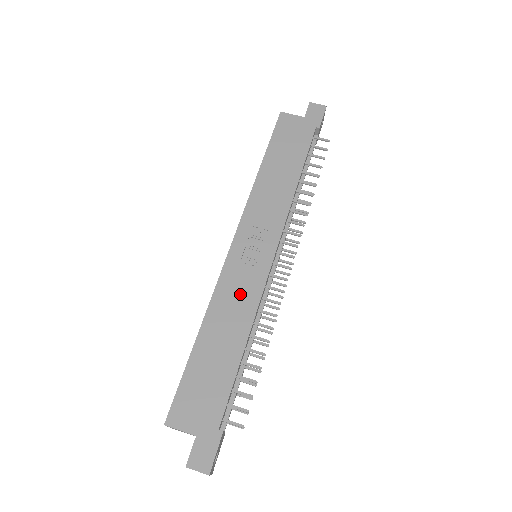
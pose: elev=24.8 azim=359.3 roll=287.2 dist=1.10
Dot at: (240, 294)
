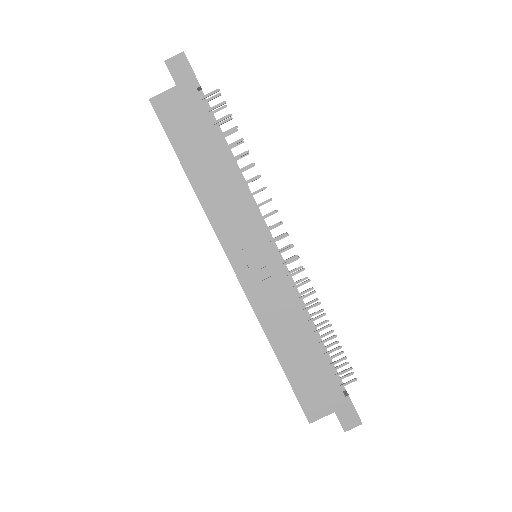
Dot at: (277, 303)
